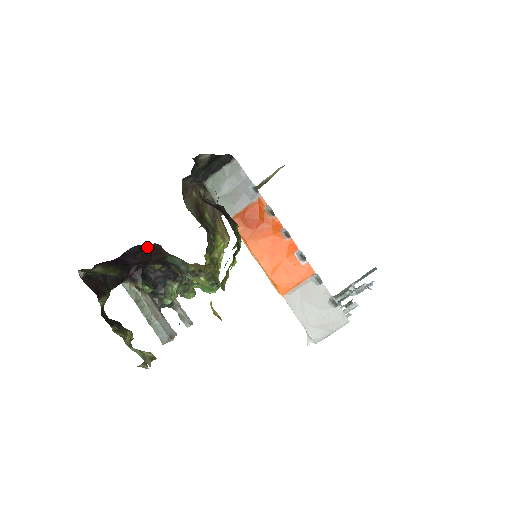
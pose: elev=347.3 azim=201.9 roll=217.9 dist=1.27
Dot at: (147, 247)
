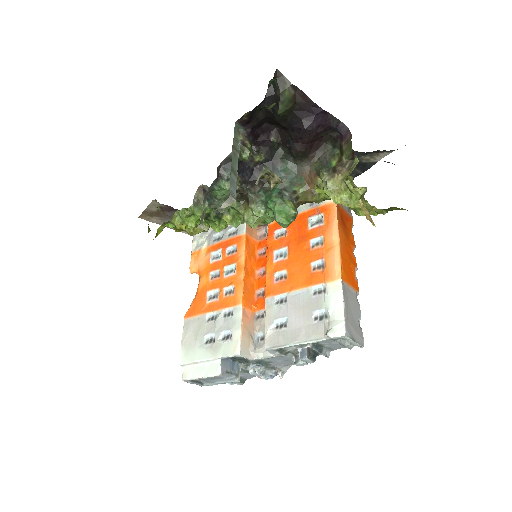
Dot at: (324, 135)
